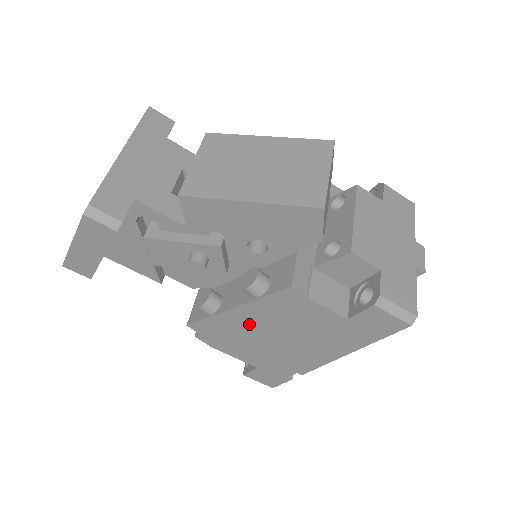
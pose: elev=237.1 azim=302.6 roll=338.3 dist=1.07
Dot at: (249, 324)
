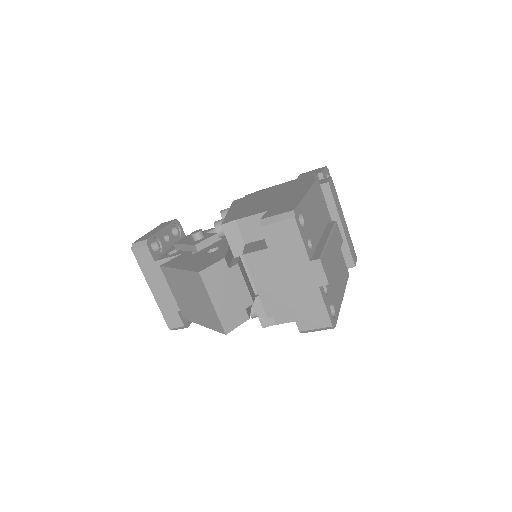
Dot at: occluded
